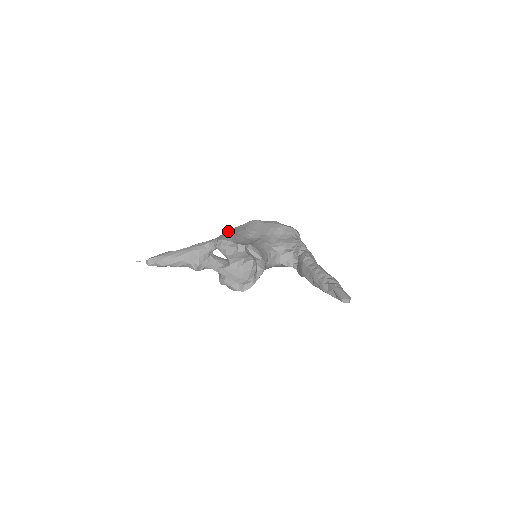
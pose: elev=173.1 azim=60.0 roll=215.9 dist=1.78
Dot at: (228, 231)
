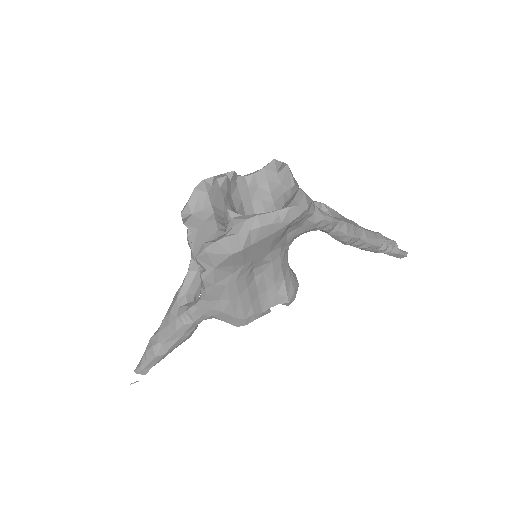
Dot at: (209, 294)
